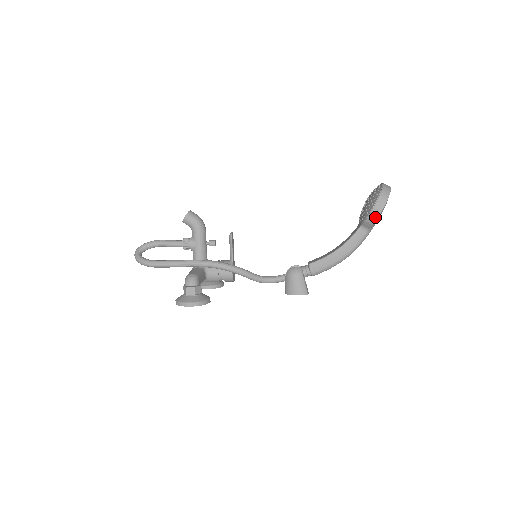
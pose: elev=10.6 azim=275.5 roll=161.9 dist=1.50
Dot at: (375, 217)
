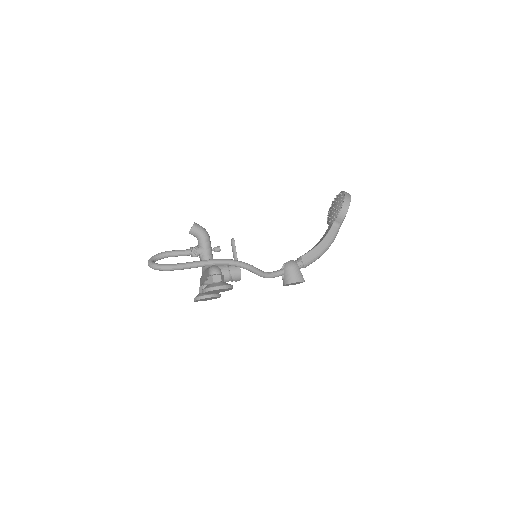
Dot at: (345, 212)
